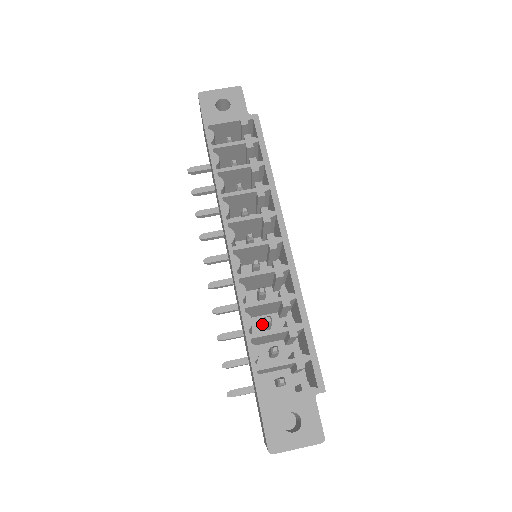
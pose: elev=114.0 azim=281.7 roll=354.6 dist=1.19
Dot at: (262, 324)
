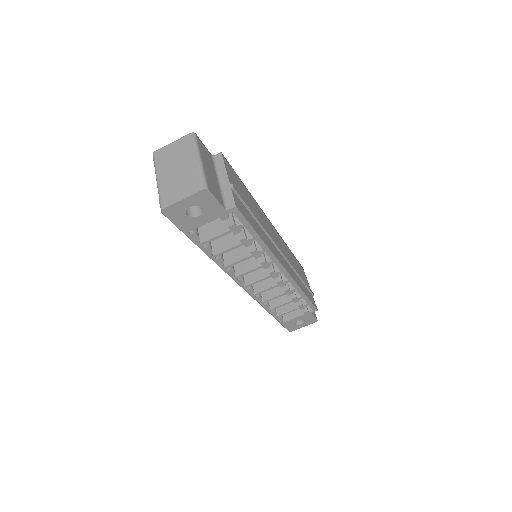
Dot at: occluded
